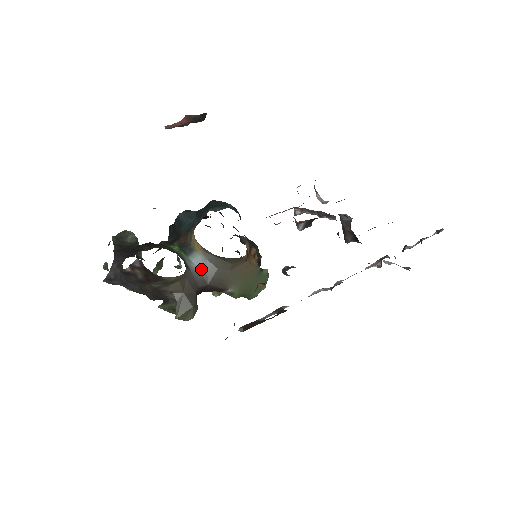
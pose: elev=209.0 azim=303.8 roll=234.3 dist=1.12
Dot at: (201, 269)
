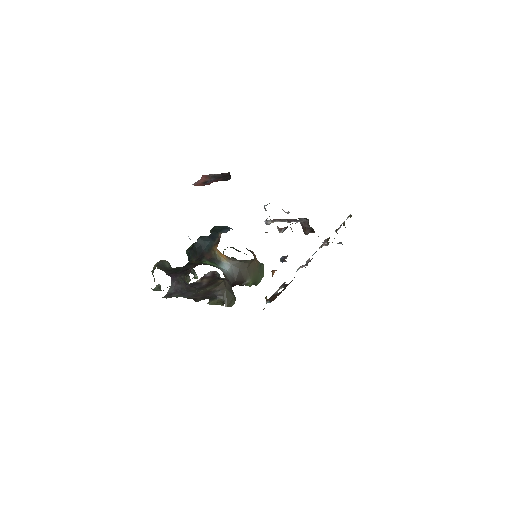
Dot at: (230, 272)
